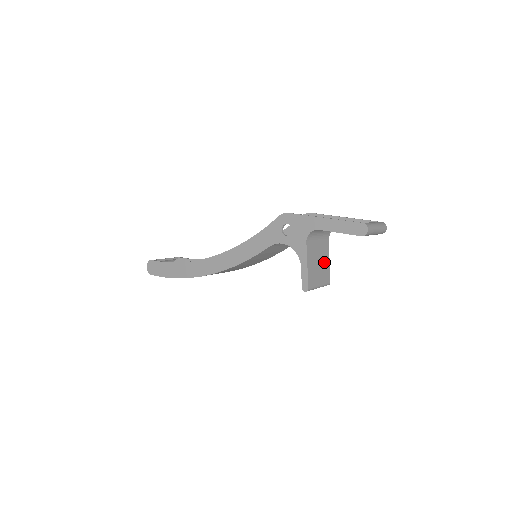
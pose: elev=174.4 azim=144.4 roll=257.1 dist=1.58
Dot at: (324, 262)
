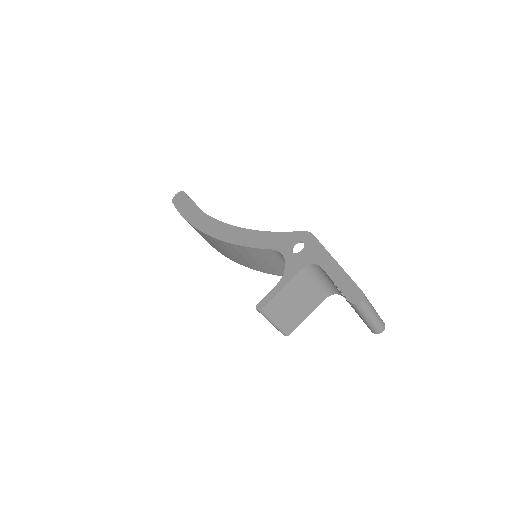
Dot at: (301, 310)
